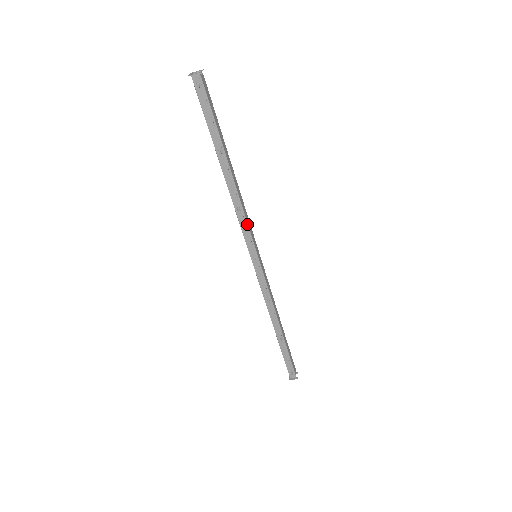
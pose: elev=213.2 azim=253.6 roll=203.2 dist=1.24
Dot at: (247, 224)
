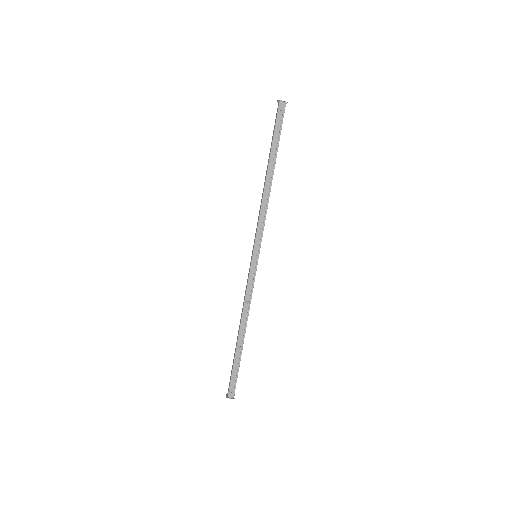
Dot at: (264, 224)
